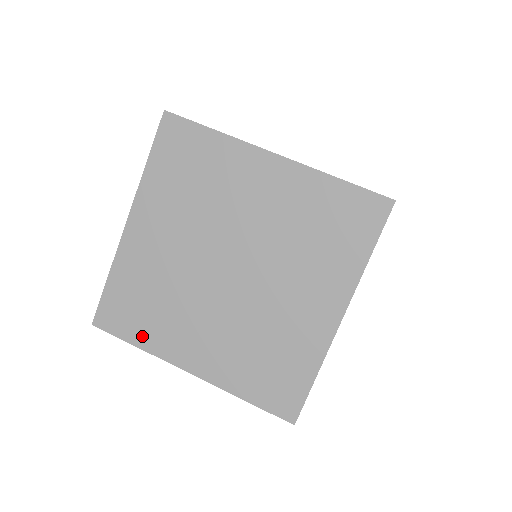
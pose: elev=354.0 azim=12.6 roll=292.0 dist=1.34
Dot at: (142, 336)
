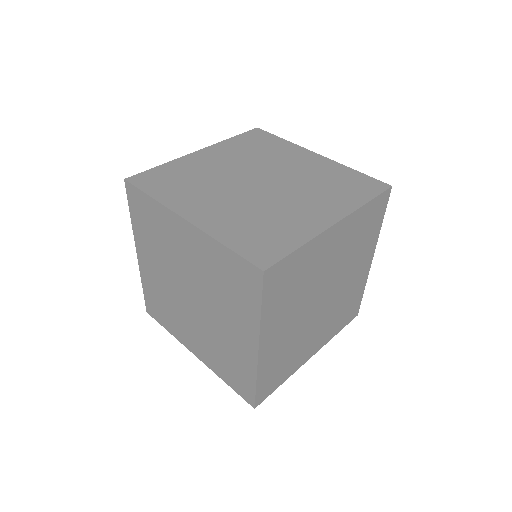
Dot at: (168, 326)
